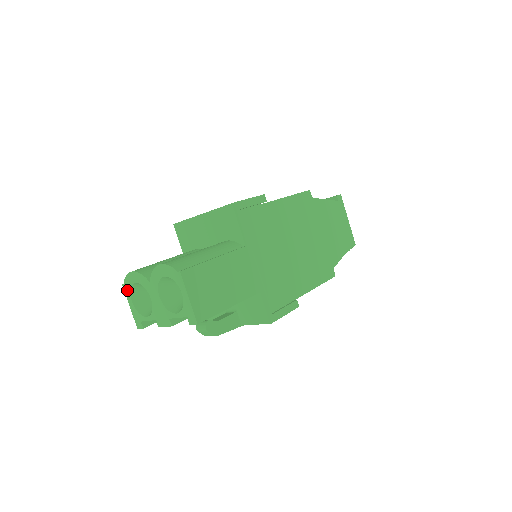
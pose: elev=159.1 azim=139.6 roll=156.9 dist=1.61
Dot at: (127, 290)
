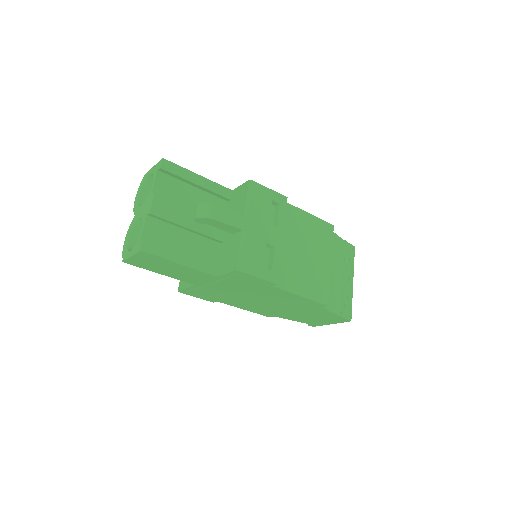
Dot at: (126, 255)
